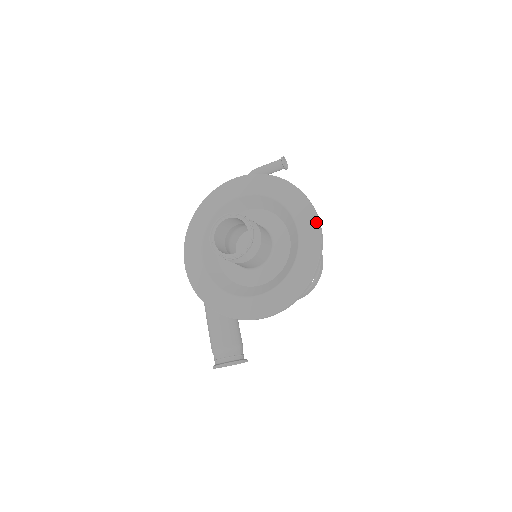
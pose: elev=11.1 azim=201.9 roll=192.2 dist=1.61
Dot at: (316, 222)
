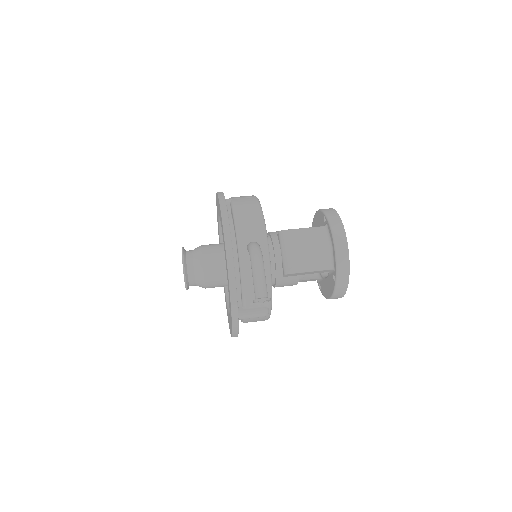
Dot at: (231, 335)
